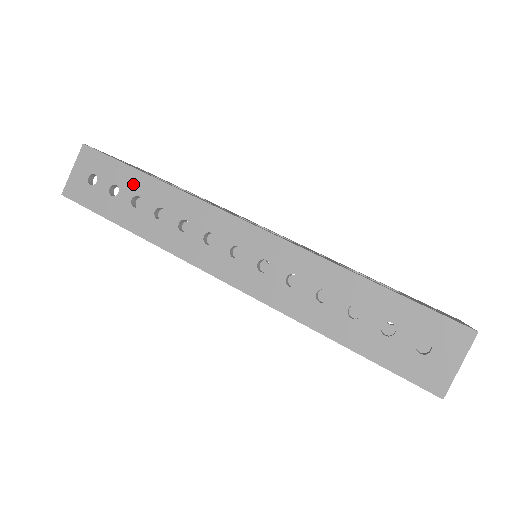
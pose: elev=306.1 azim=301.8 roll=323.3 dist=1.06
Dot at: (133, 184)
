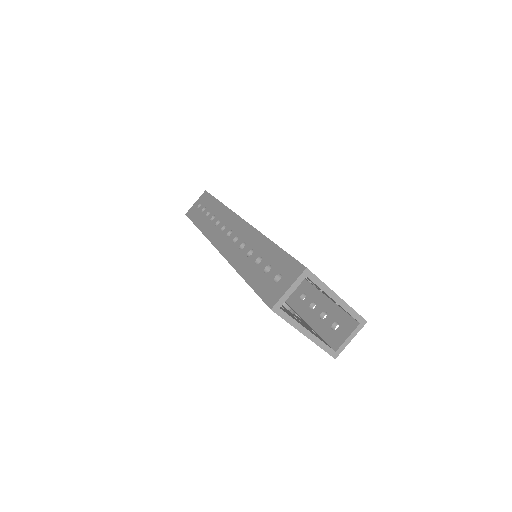
Dot at: (211, 206)
